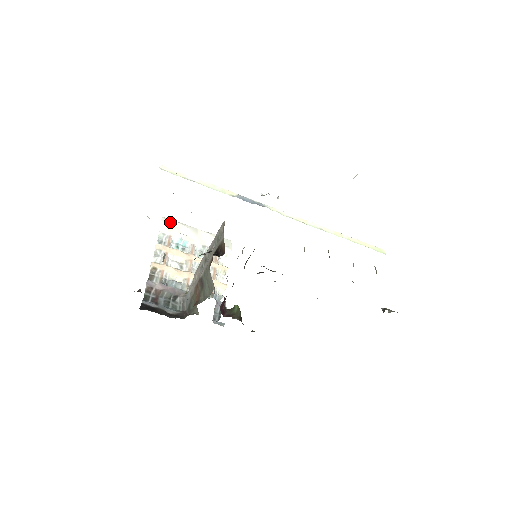
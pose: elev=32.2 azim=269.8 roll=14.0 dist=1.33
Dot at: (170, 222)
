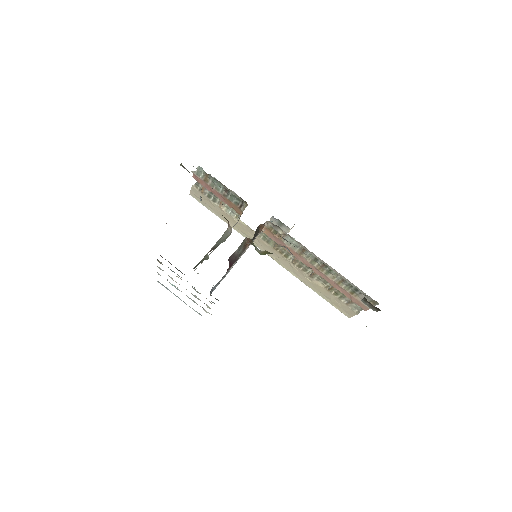
Dot at: occluded
